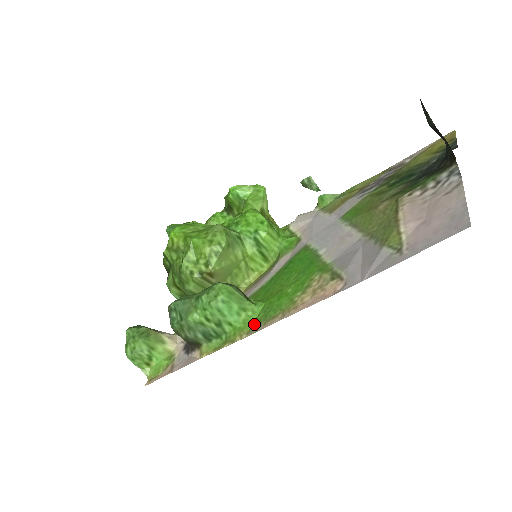
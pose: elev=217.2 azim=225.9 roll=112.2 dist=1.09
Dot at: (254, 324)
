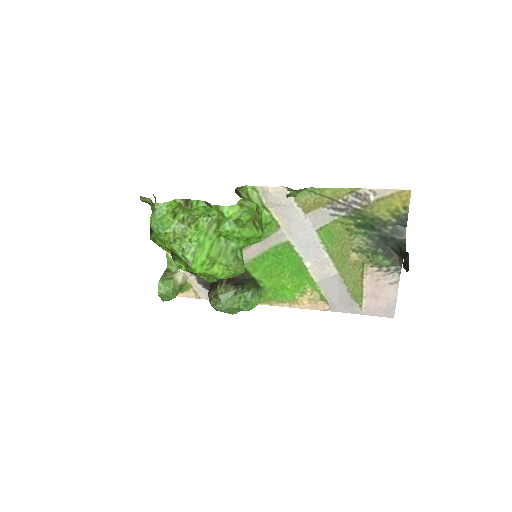
Dot at: (267, 299)
